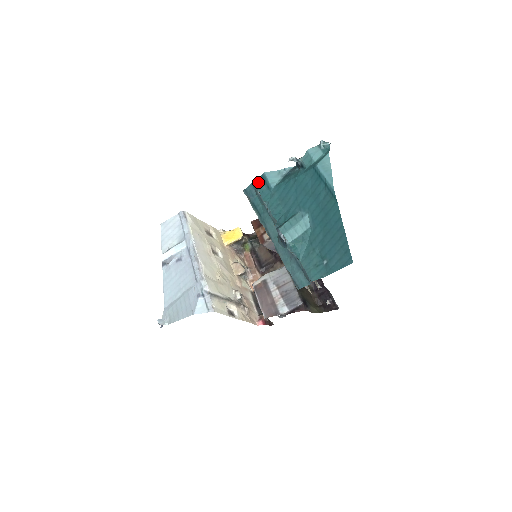
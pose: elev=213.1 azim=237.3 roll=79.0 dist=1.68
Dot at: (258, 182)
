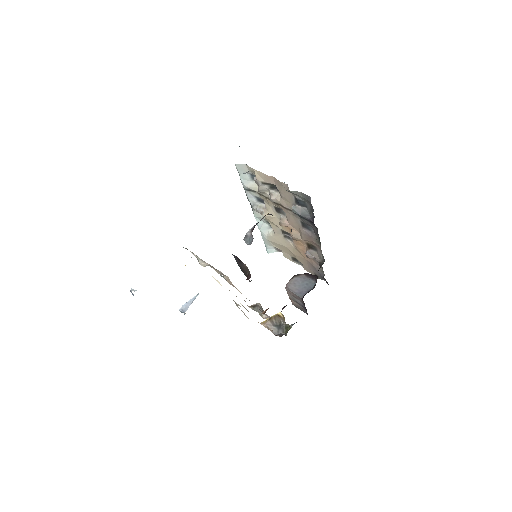
Dot at: occluded
